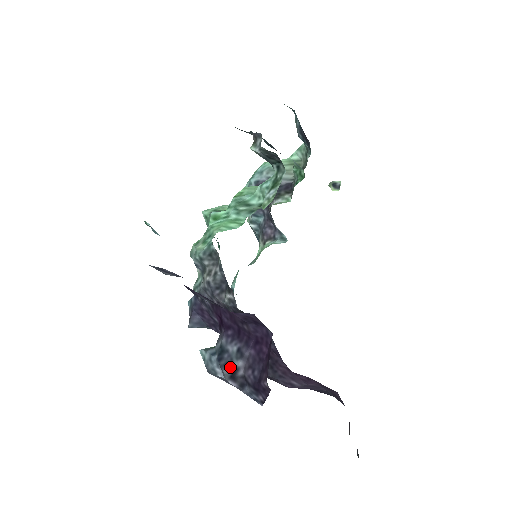
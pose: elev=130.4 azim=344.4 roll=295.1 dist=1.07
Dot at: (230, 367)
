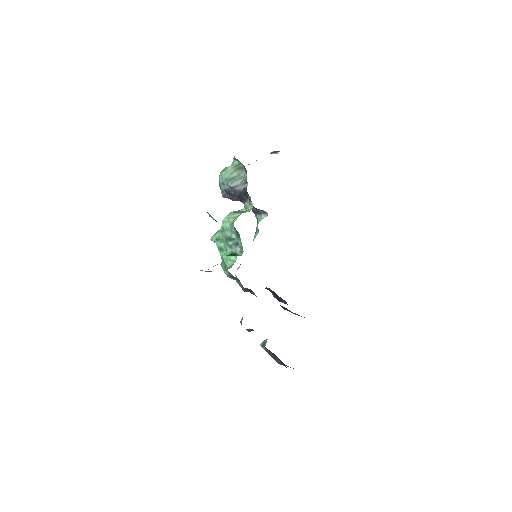
Dot at: (275, 360)
